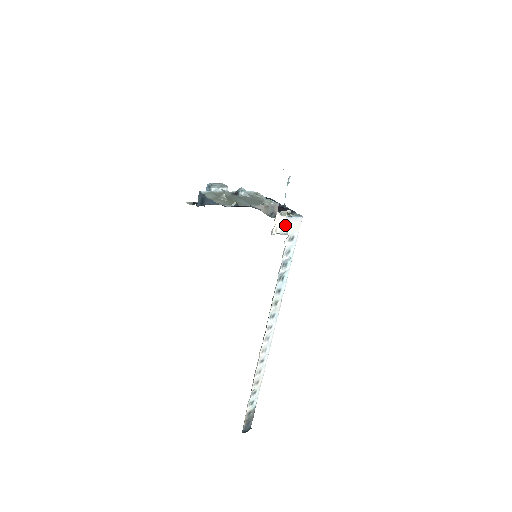
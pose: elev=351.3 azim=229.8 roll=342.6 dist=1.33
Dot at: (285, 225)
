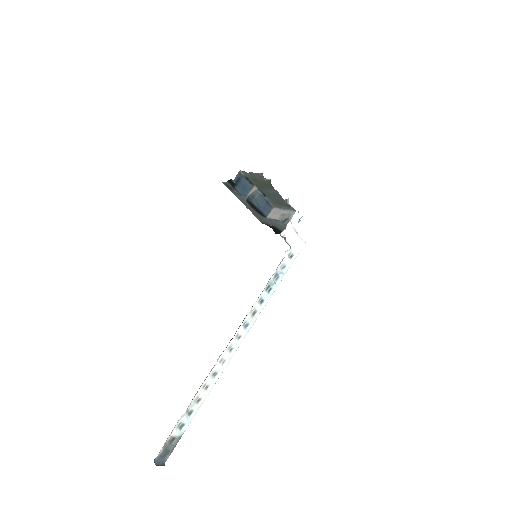
Dot at: (291, 237)
